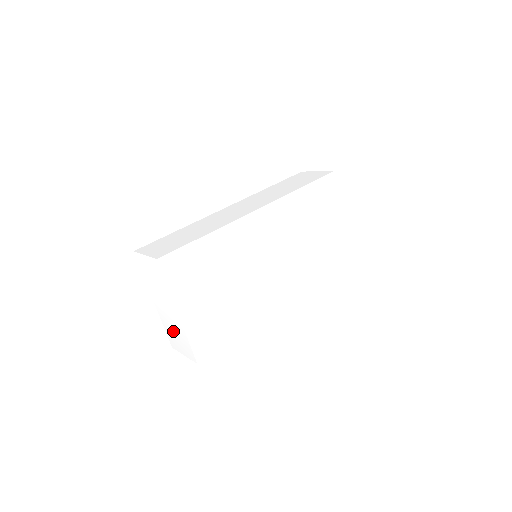
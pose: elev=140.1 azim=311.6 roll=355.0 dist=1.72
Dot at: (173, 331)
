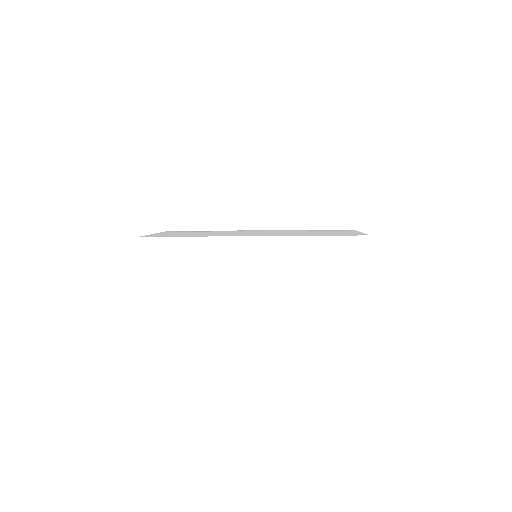
Dot at: occluded
